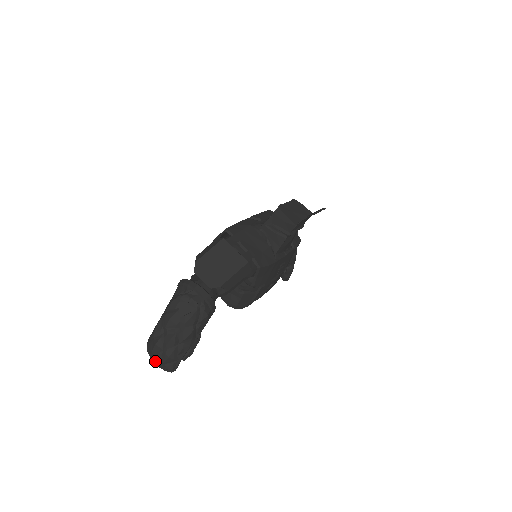
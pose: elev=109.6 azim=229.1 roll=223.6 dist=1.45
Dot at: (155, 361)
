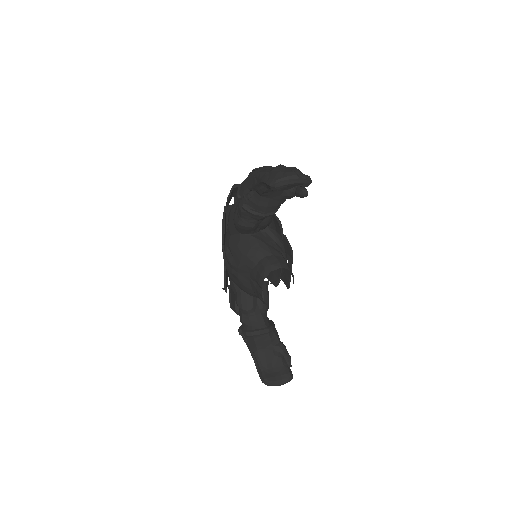
Dot at: (291, 174)
